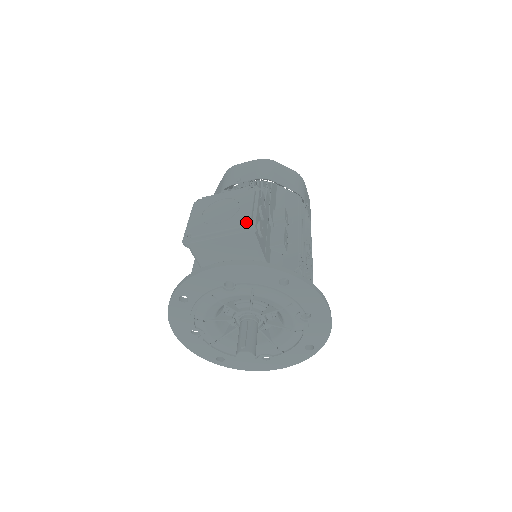
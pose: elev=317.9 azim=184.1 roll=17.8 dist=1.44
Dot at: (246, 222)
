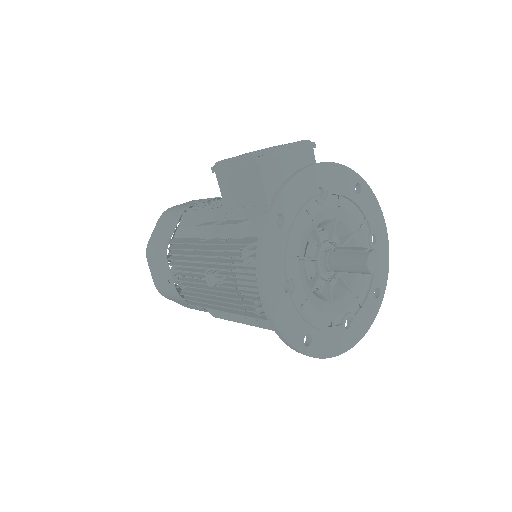
Dot at: occluded
